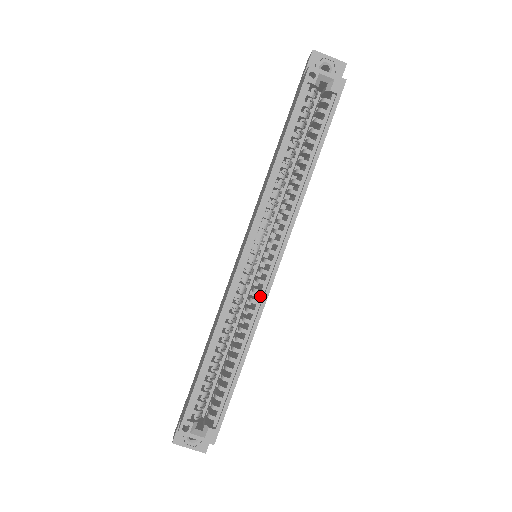
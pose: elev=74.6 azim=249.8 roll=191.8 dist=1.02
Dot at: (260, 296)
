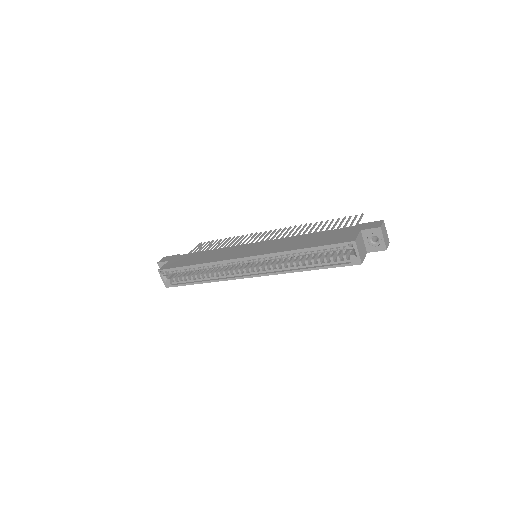
Dot at: (234, 275)
